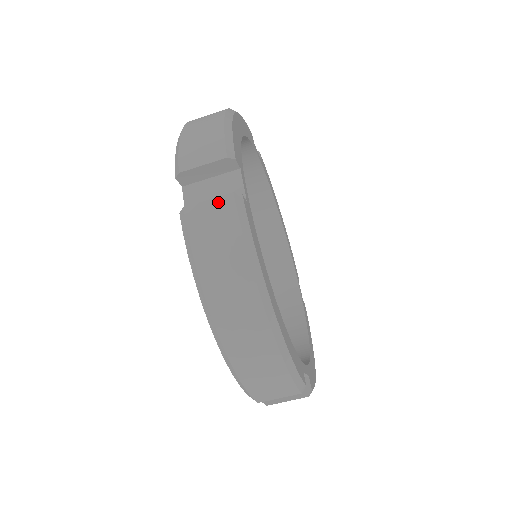
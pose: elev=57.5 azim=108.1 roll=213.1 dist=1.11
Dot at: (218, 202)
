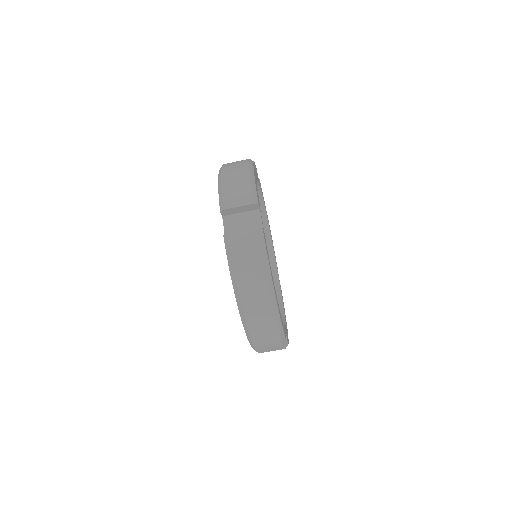
Dot at: (248, 232)
